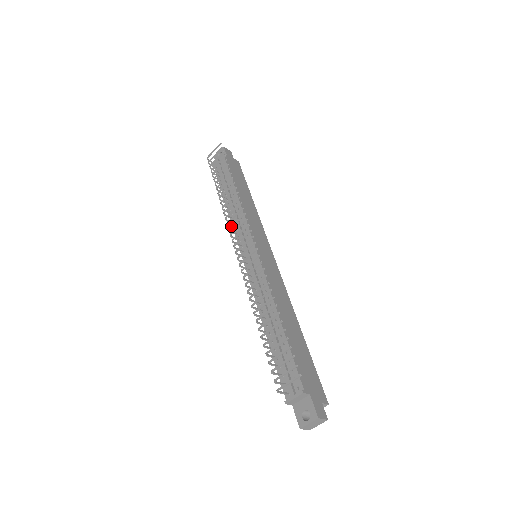
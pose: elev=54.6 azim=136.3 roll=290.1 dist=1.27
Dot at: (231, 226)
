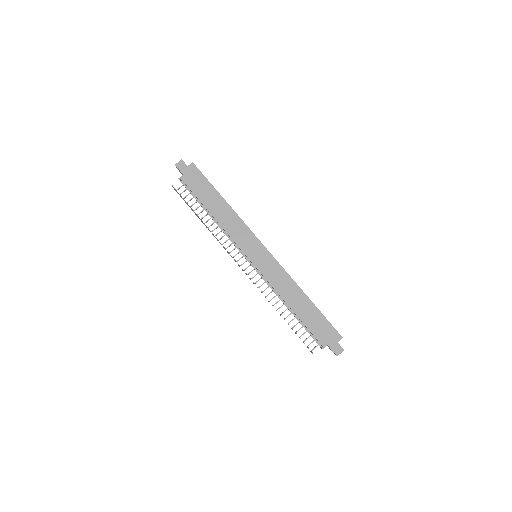
Dot at: occluded
